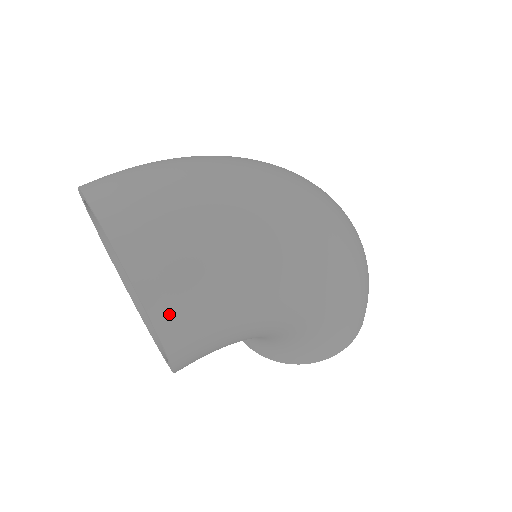
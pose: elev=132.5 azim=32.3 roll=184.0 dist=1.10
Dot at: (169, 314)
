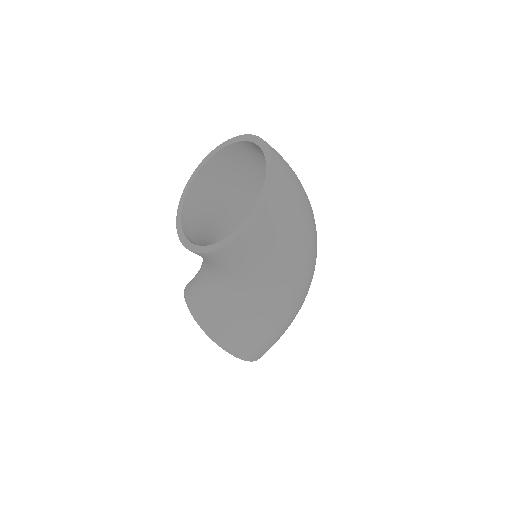
Dot at: (270, 208)
